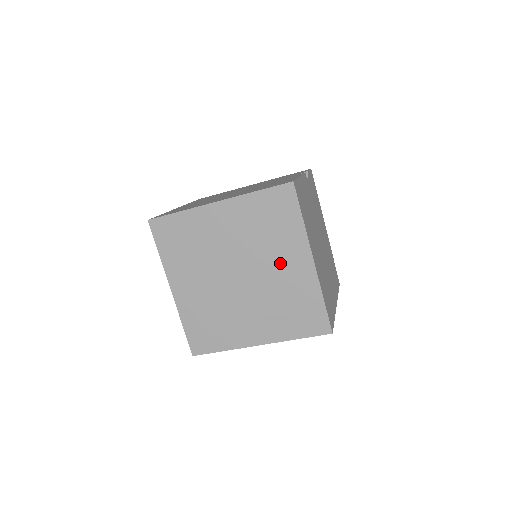
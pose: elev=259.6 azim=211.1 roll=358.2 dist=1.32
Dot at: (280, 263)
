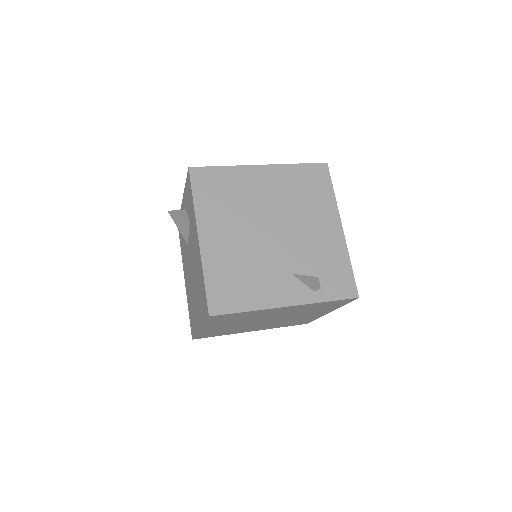
Dot at: (313, 226)
